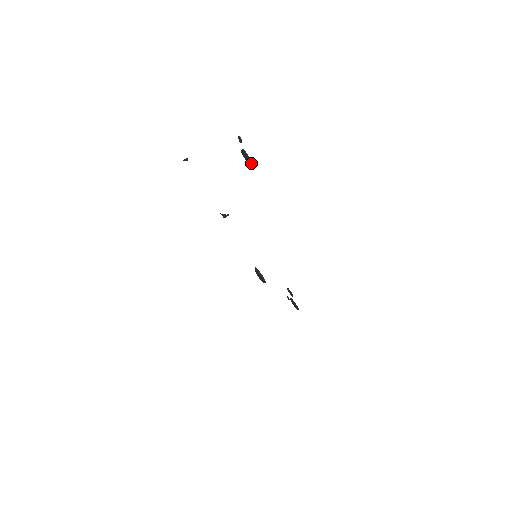
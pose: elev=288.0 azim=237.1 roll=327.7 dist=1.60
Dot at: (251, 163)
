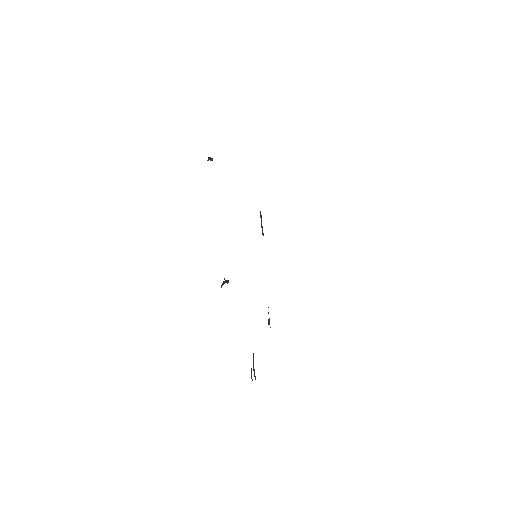
Dot at: occluded
